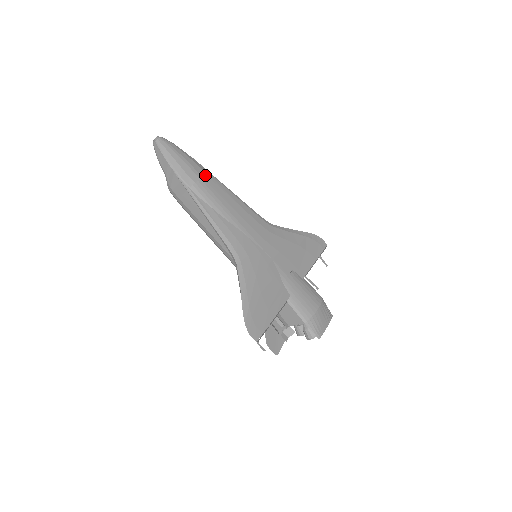
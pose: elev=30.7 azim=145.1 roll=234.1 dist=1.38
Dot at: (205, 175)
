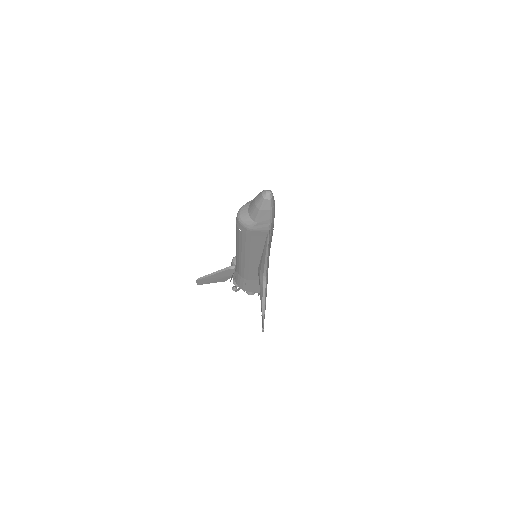
Dot at: occluded
